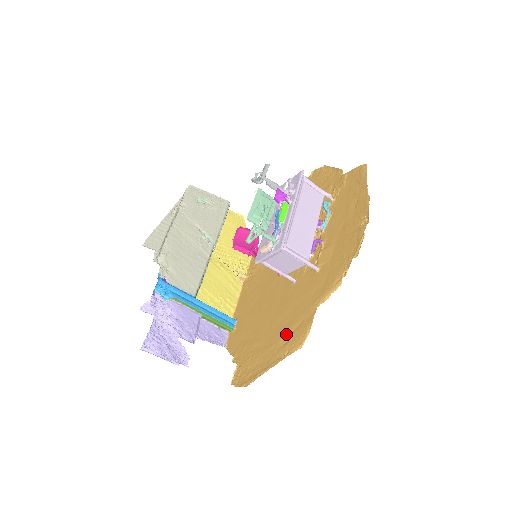
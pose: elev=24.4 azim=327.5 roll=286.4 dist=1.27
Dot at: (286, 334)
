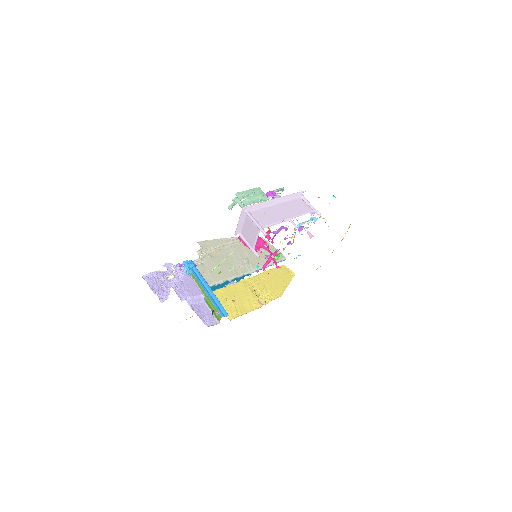
Dot at: occluded
